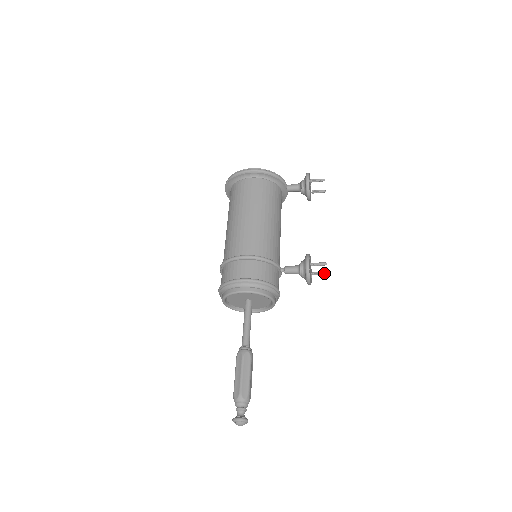
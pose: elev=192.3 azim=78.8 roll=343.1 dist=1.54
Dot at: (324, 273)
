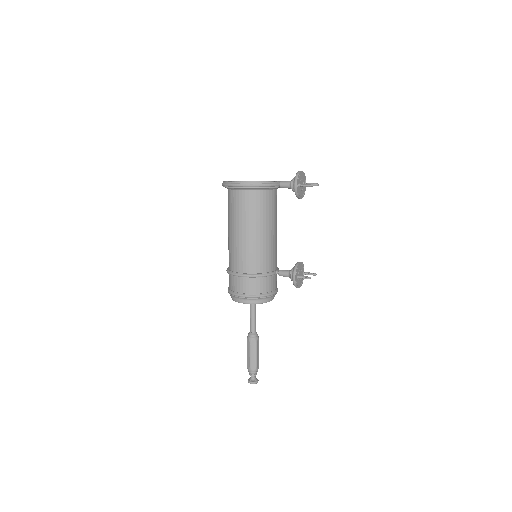
Dot at: (313, 275)
